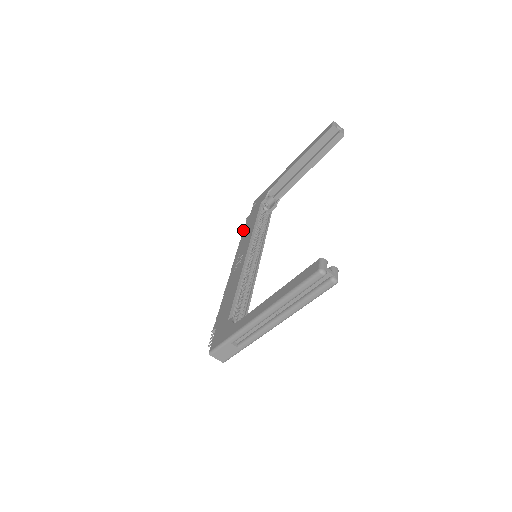
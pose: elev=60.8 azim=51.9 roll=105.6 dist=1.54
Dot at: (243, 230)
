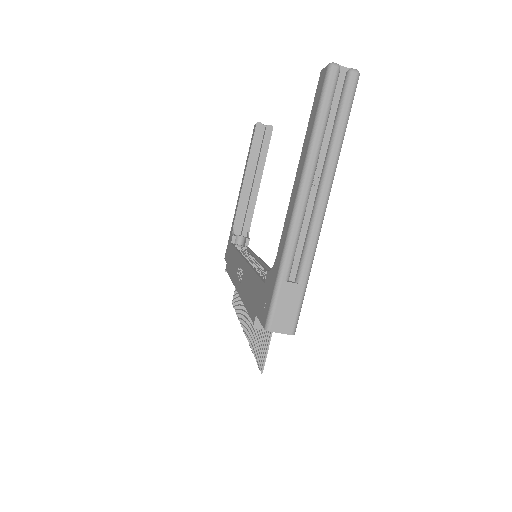
Dot at: (228, 274)
